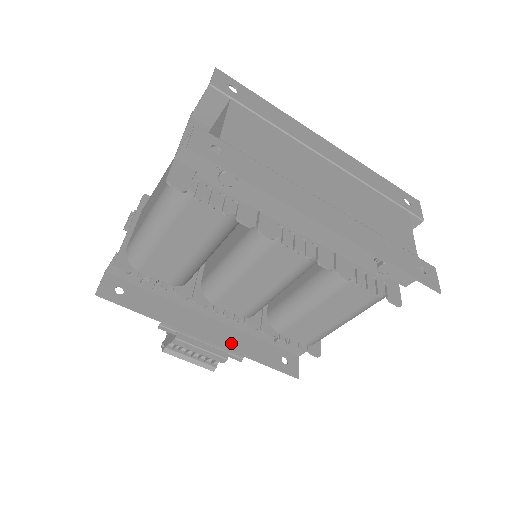
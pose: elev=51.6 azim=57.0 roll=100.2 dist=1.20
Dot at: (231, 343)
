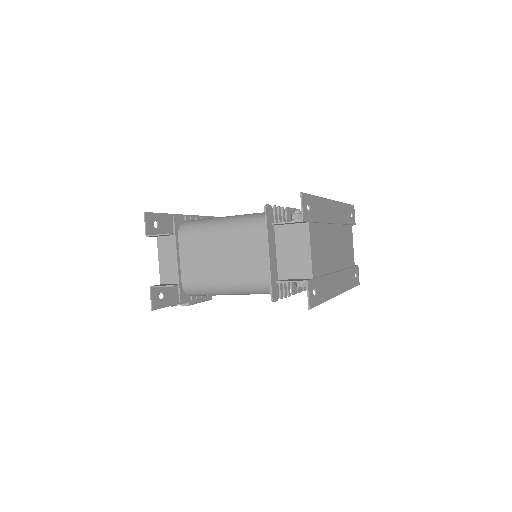
Dot at: occluded
